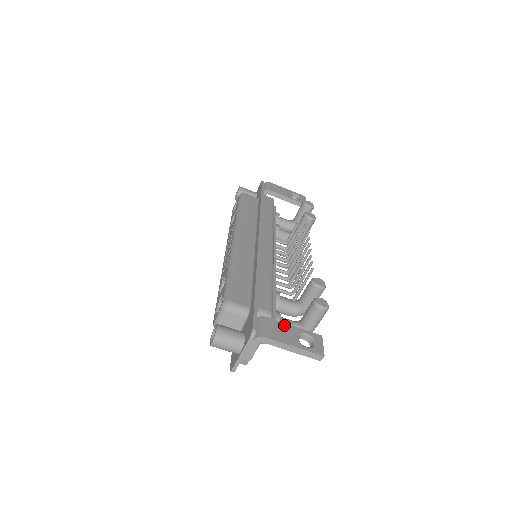
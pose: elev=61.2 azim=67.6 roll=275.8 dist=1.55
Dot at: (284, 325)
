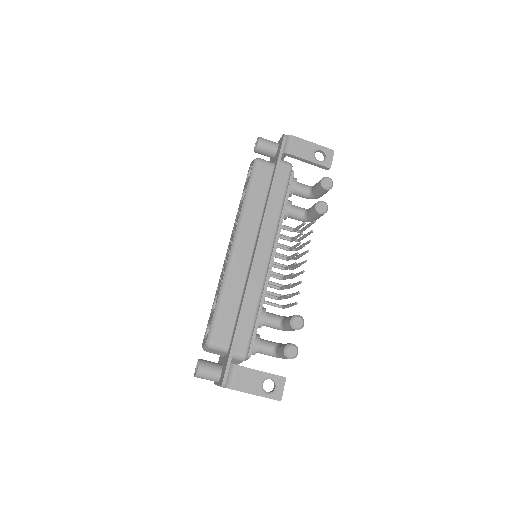
Dot at: (253, 372)
